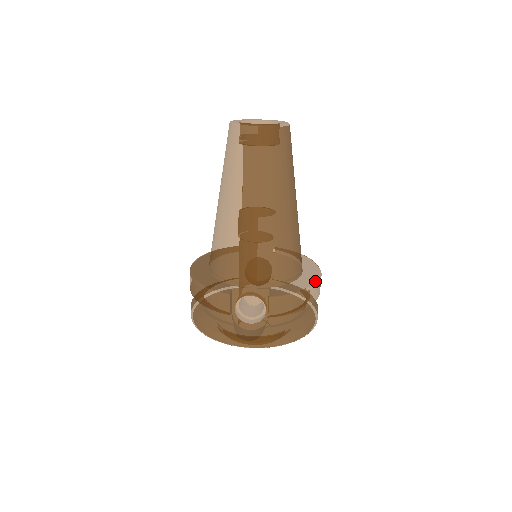
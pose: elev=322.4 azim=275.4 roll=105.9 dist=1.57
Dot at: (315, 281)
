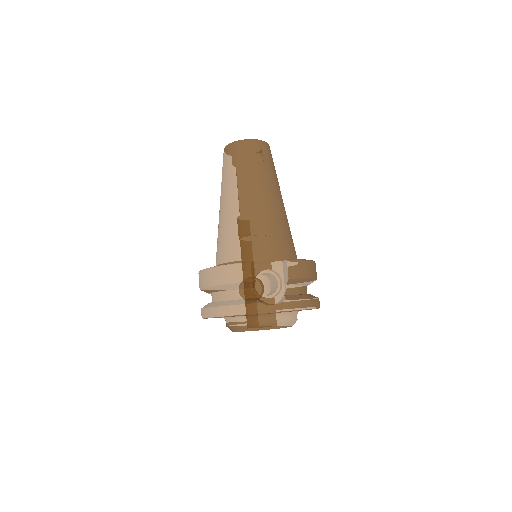
Dot at: occluded
